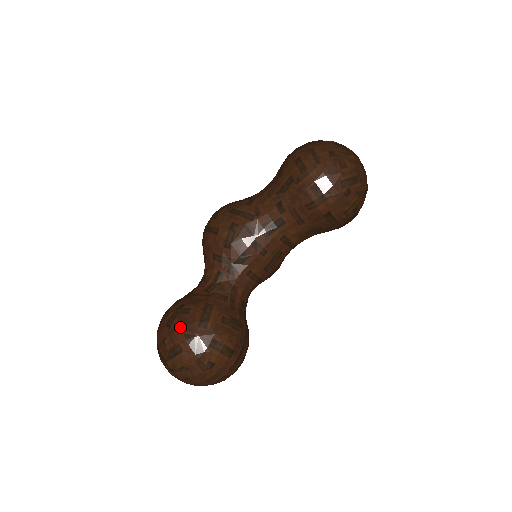
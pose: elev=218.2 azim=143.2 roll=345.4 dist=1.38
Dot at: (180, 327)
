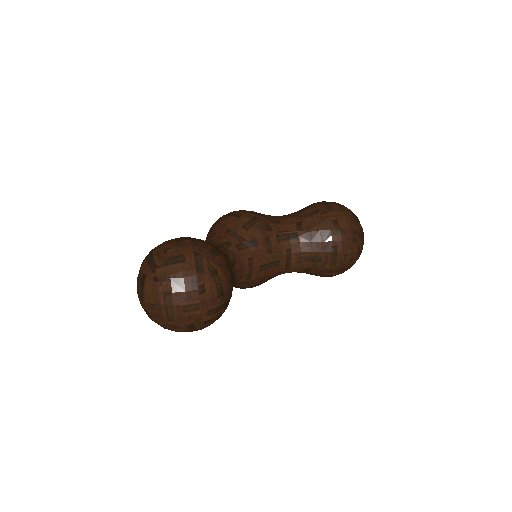
Dot at: (191, 244)
